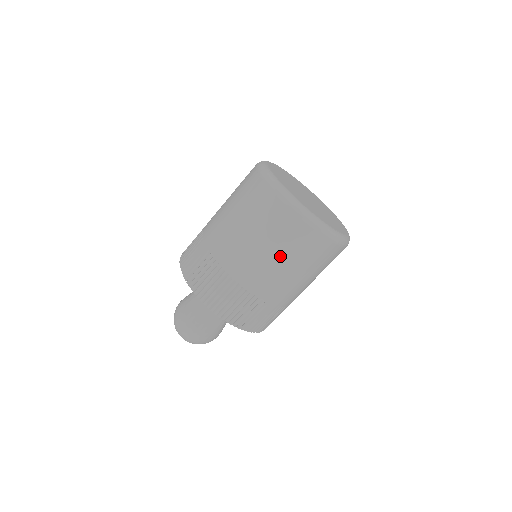
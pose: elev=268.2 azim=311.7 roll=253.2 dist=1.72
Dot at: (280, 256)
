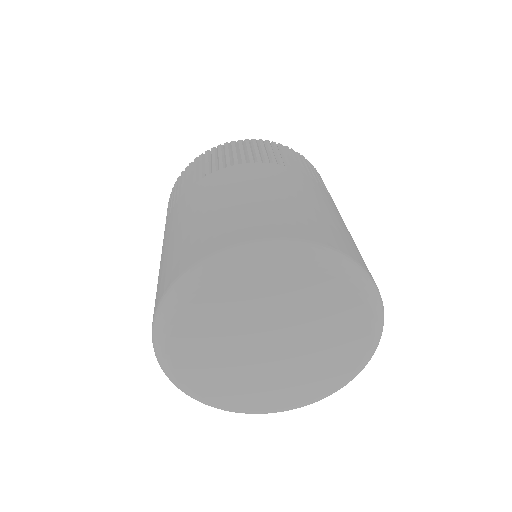
Dot at: occluded
